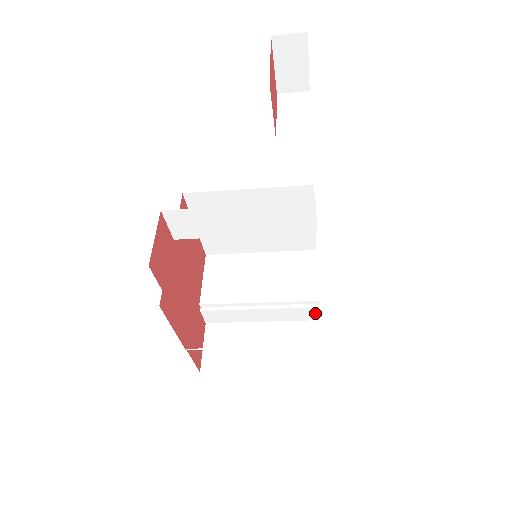
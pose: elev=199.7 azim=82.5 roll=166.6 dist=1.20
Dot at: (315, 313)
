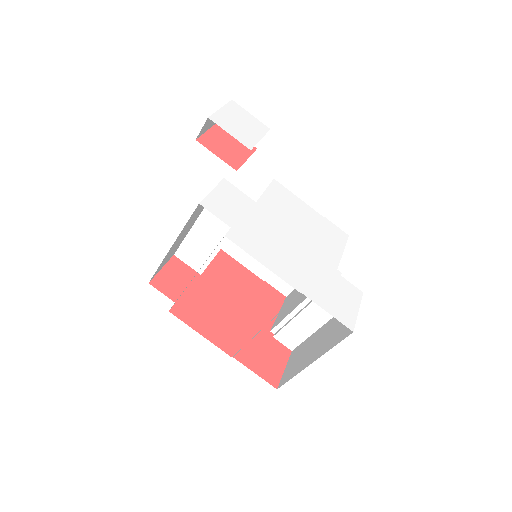
Dot at: occluded
